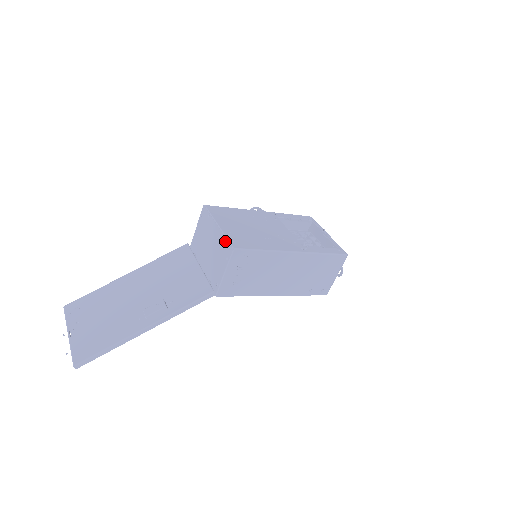
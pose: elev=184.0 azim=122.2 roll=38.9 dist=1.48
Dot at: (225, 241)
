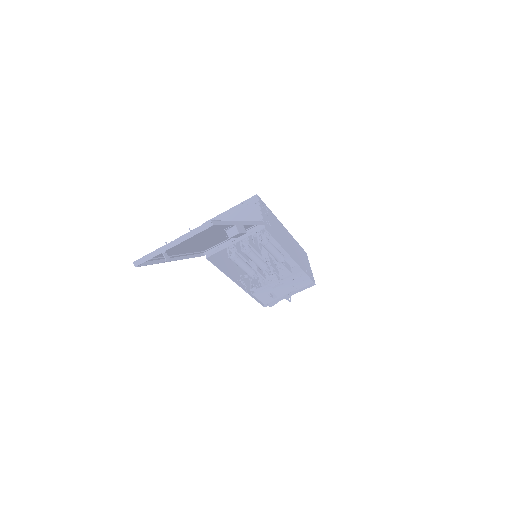
Dot at: (245, 202)
